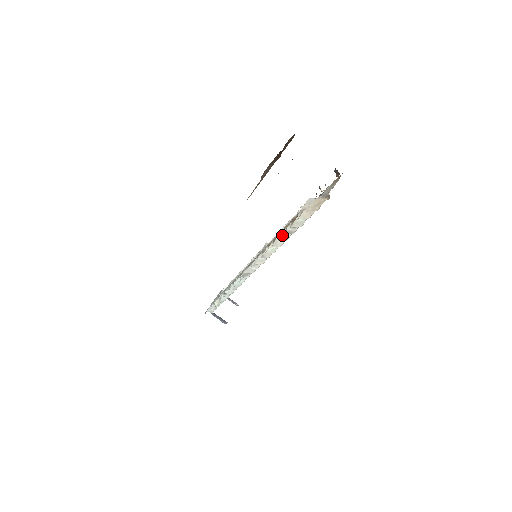
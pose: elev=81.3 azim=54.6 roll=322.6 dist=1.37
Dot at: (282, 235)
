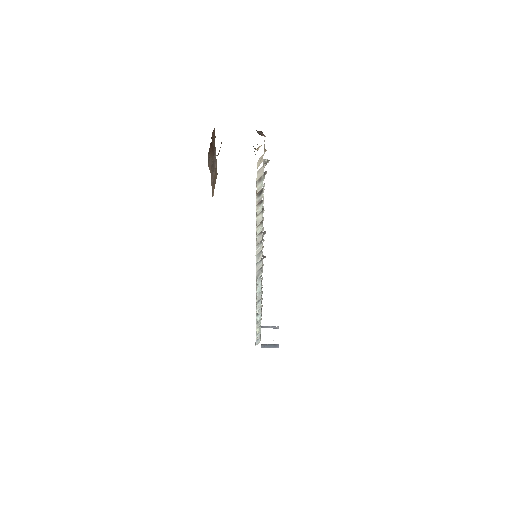
Dot at: (257, 211)
